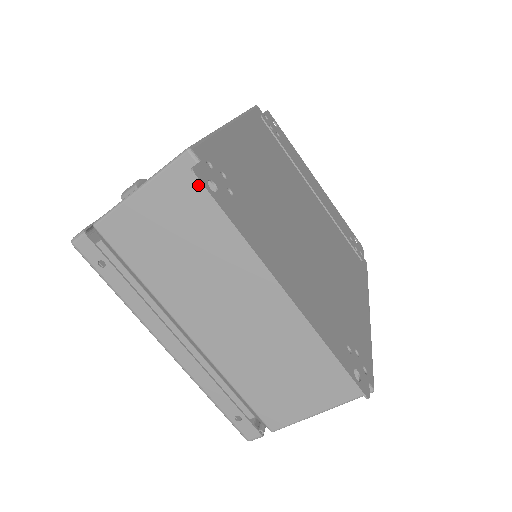
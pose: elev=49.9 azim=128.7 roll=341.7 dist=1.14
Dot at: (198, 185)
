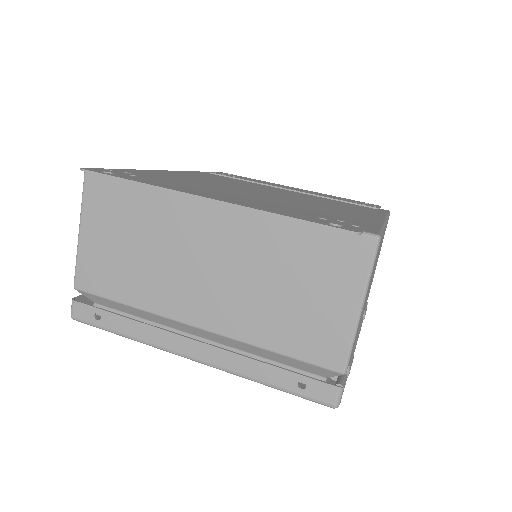
Dot at: (107, 188)
